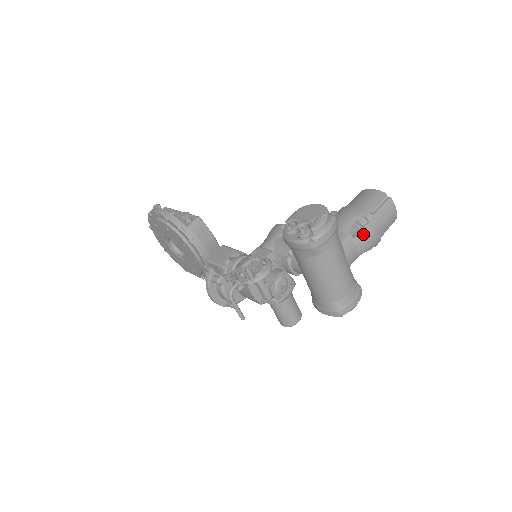
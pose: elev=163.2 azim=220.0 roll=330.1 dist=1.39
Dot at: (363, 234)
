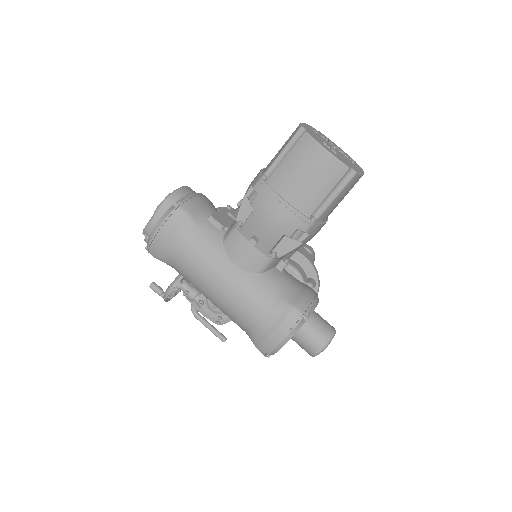
Dot at: (250, 218)
